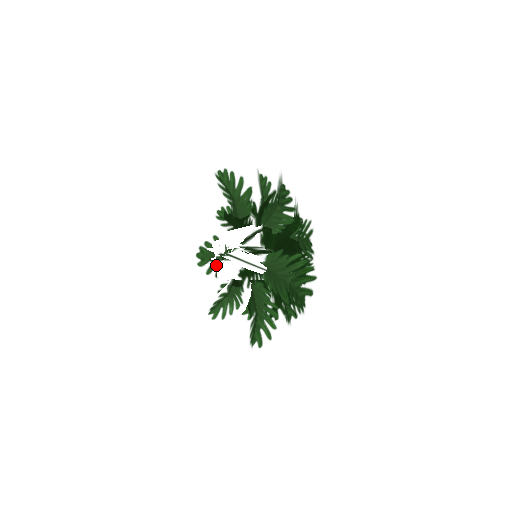
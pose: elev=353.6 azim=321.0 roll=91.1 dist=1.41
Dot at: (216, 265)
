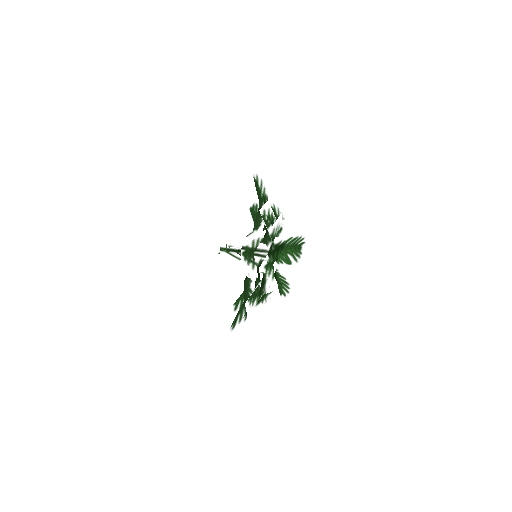
Dot at: occluded
